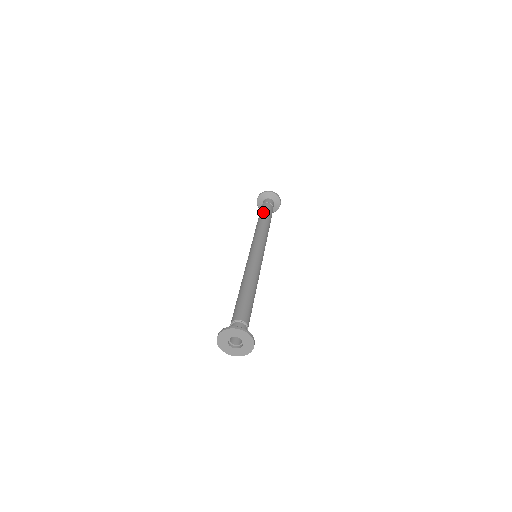
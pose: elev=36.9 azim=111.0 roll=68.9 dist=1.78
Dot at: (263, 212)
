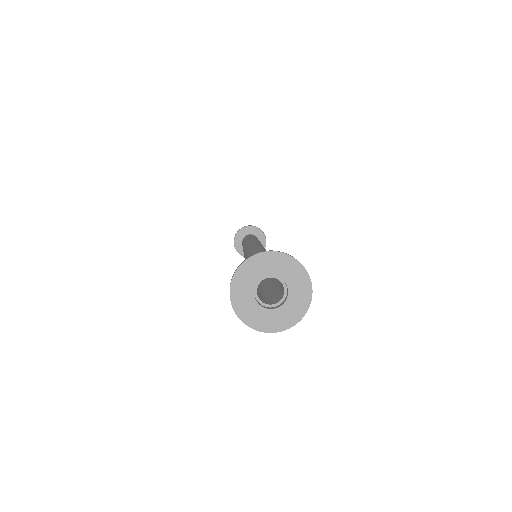
Dot at: (252, 236)
